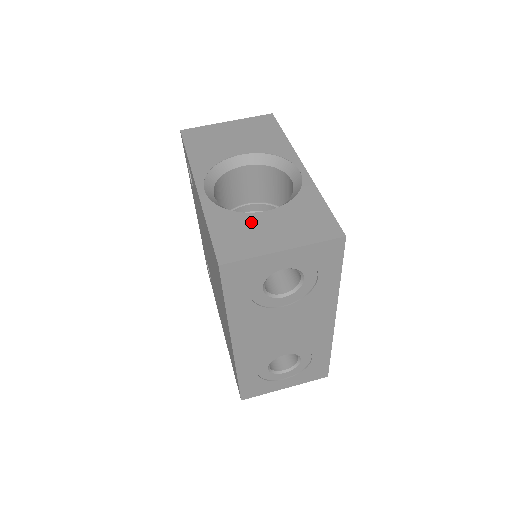
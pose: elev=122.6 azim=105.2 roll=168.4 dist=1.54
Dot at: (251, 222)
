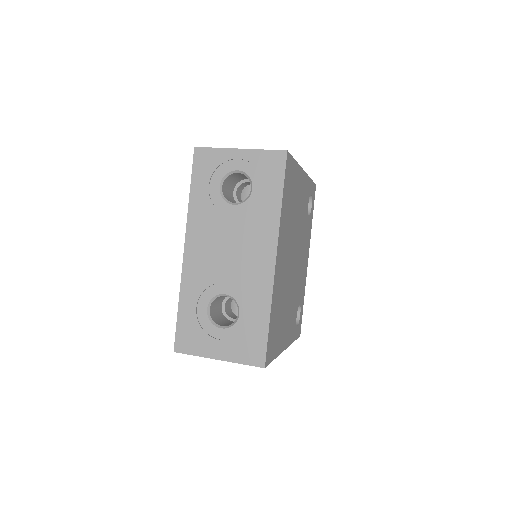
Dot at: occluded
